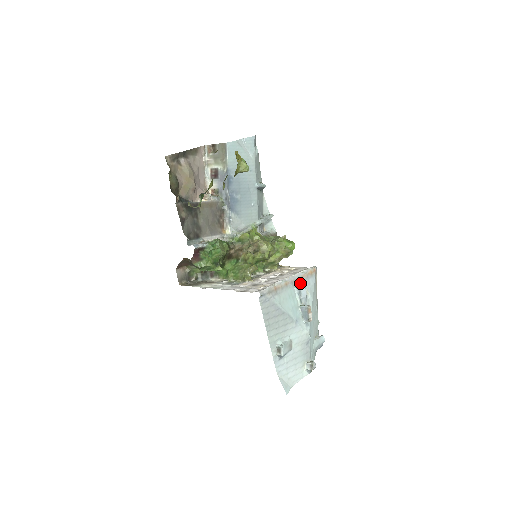
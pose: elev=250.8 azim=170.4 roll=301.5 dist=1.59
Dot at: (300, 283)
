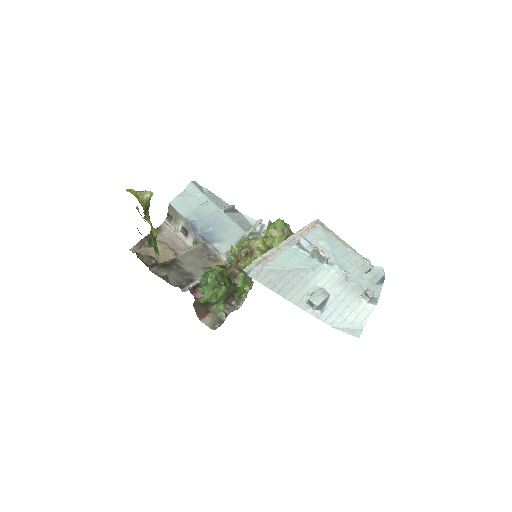
Dot at: occluded
